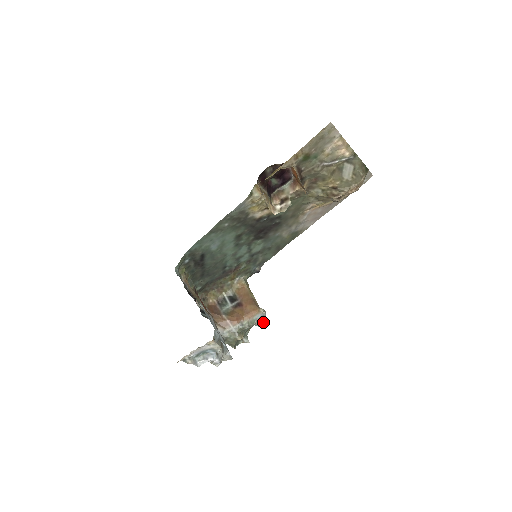
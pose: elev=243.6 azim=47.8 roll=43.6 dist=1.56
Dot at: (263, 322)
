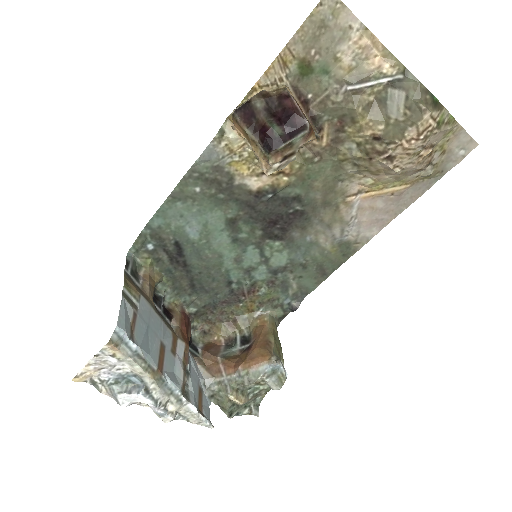
Dot at: (280, 383)
